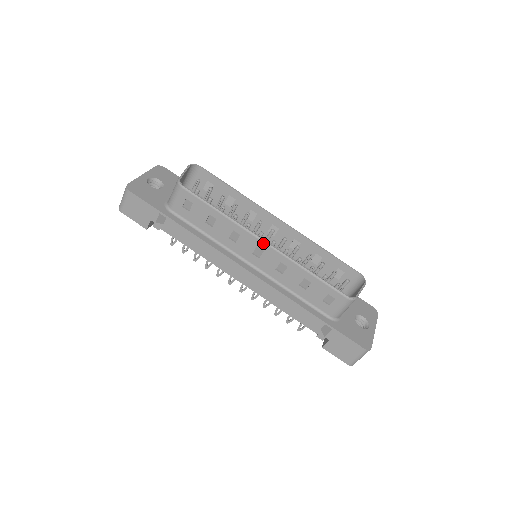
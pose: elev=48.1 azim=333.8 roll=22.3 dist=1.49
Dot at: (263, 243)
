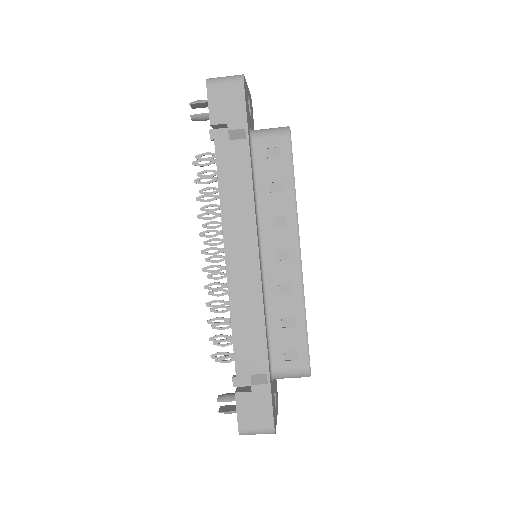
Dot at: (298, 253)
